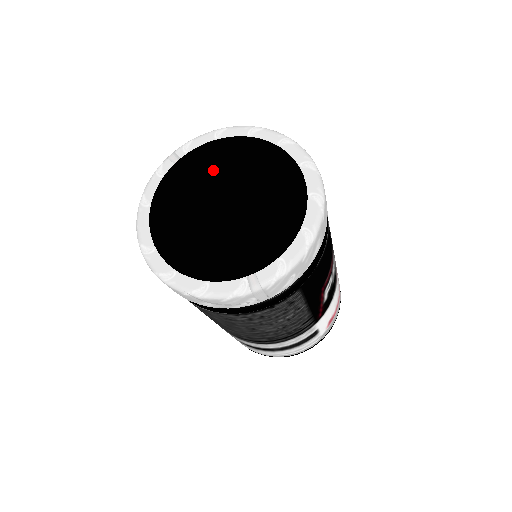
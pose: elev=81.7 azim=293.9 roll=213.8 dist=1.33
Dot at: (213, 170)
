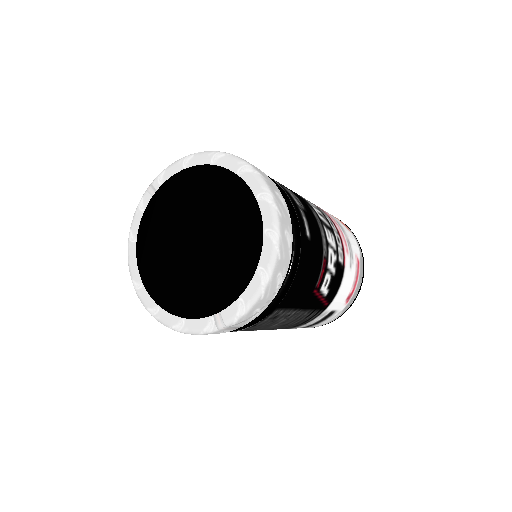
Dot at: (183, 203)
